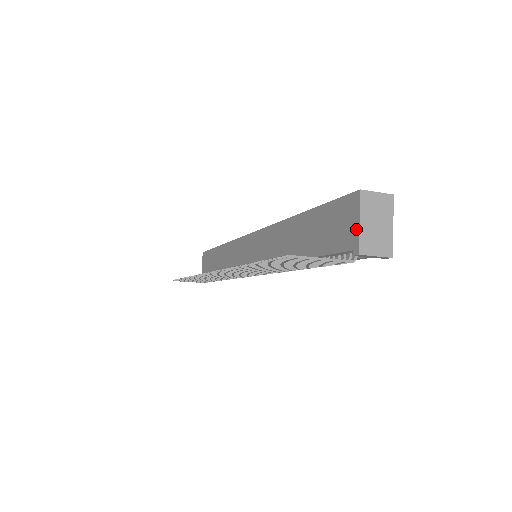
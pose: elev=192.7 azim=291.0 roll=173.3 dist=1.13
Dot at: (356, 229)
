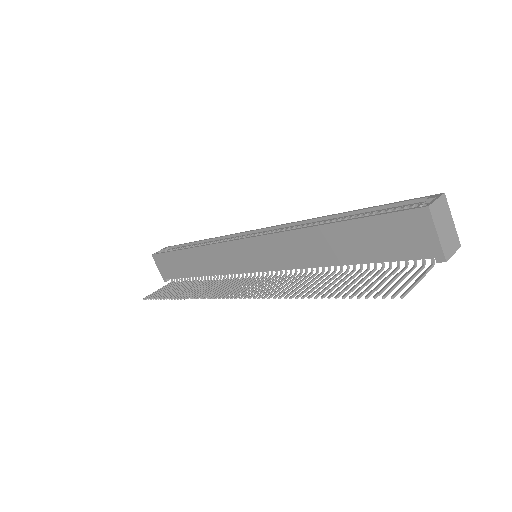
Dot at: (435, 241)
